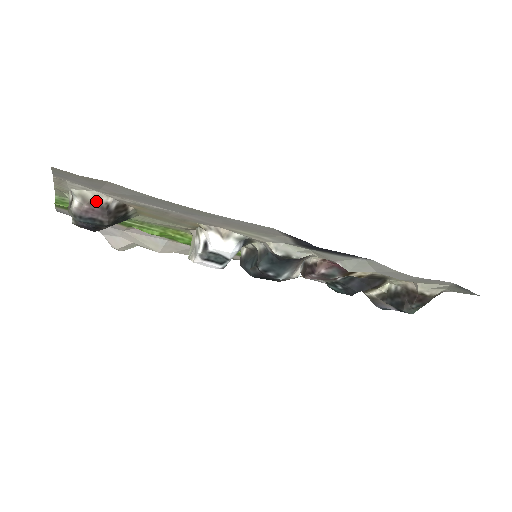
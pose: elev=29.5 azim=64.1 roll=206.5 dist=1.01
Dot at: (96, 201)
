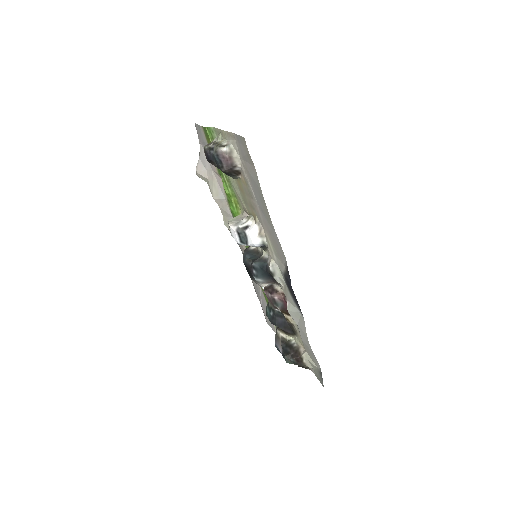
Dot at: (234, 159)
